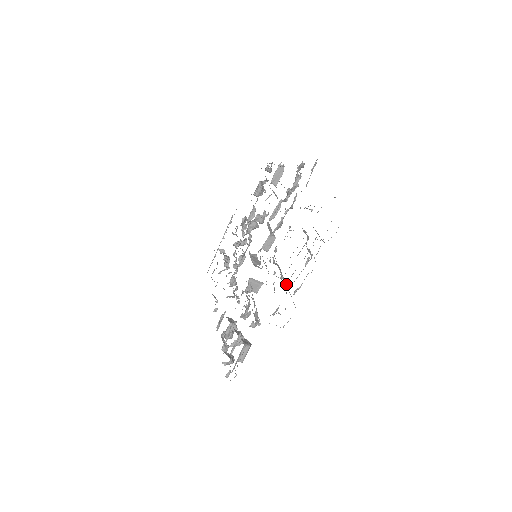
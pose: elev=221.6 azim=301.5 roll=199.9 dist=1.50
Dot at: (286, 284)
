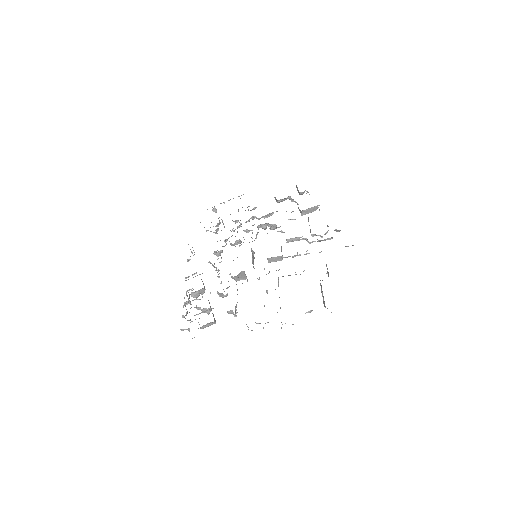
Dot at: occluded
